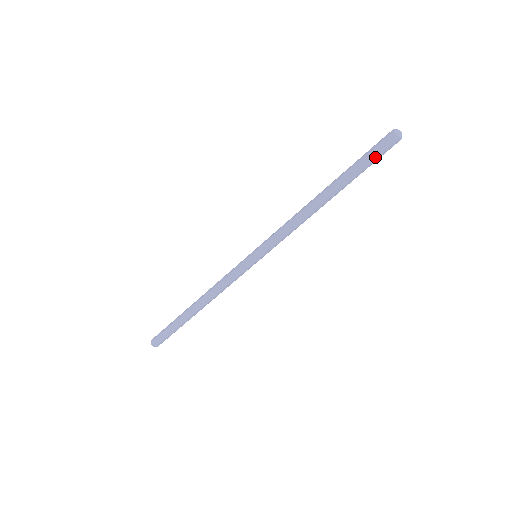
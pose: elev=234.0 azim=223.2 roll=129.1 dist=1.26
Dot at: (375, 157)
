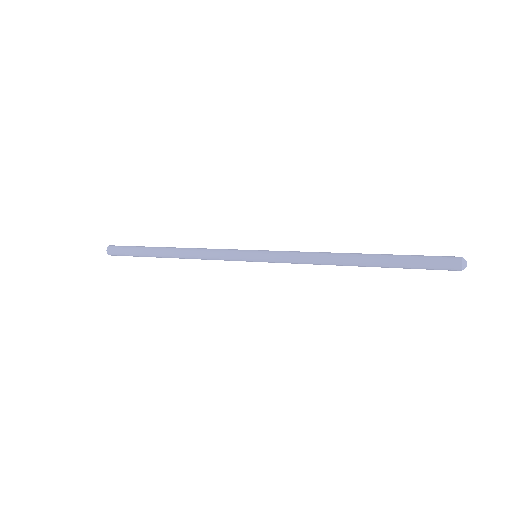
Dot at: (427, 269)
